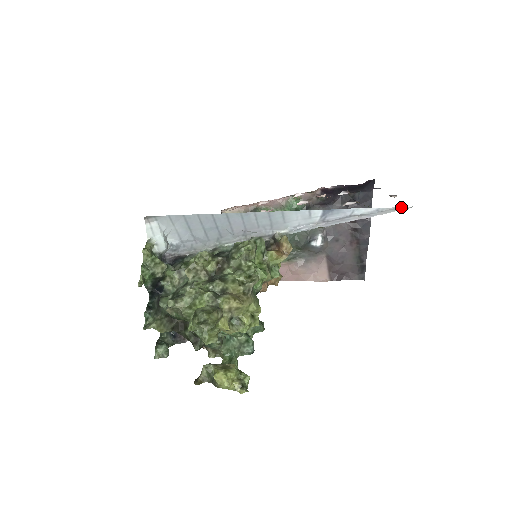
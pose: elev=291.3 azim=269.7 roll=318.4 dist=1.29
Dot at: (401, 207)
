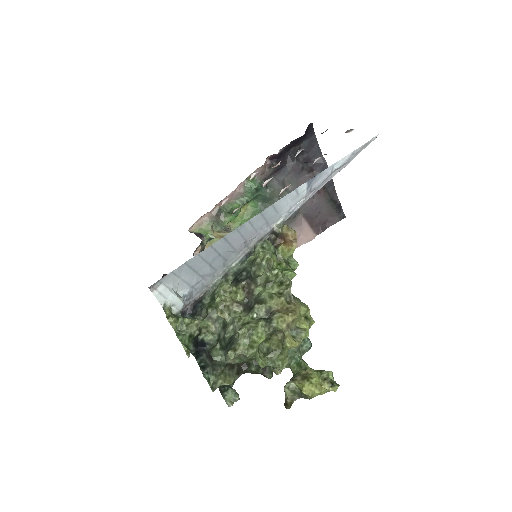
Dot at: (371, 139)
